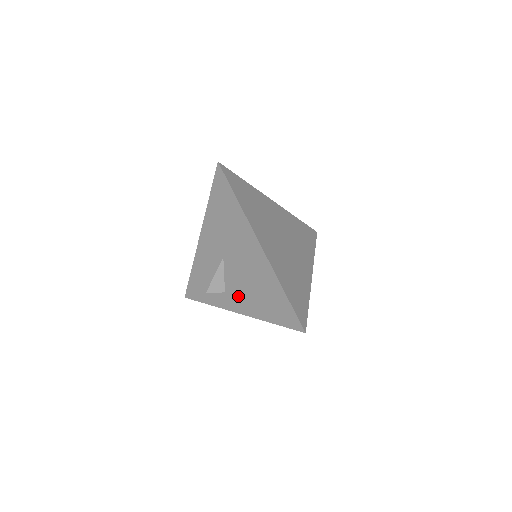
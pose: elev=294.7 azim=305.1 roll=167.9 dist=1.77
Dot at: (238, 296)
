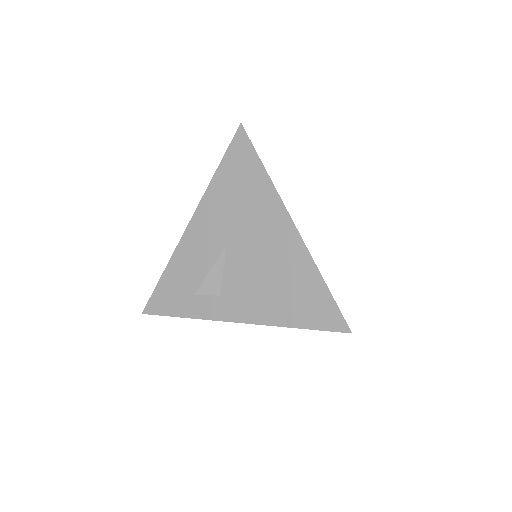
Dot at: (243, 297)
